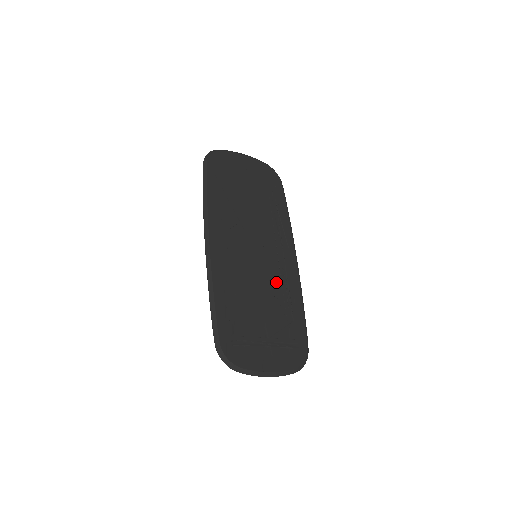
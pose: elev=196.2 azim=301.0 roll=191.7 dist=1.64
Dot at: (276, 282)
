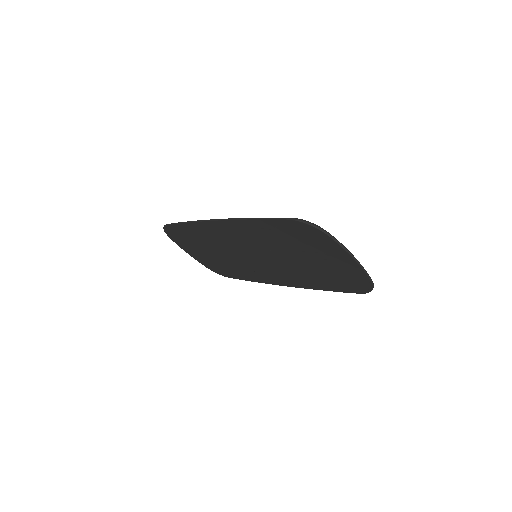
Dot at: occluded
